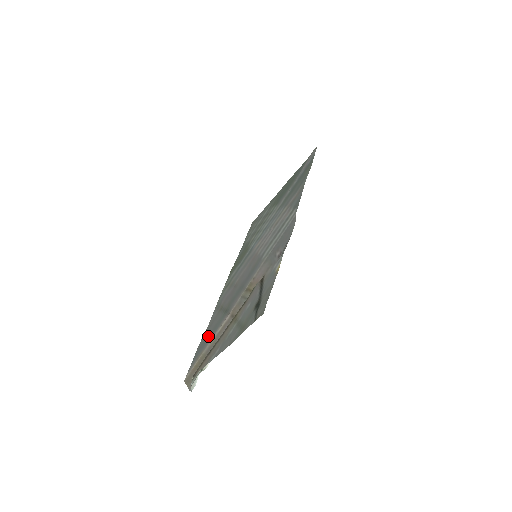
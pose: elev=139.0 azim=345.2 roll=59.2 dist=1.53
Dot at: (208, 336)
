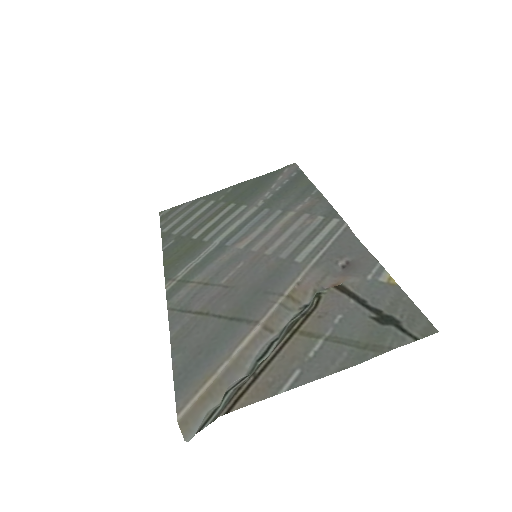
Dot at: (202, 351)
